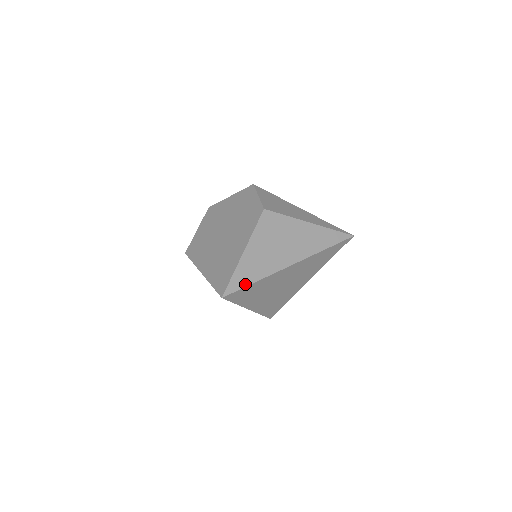
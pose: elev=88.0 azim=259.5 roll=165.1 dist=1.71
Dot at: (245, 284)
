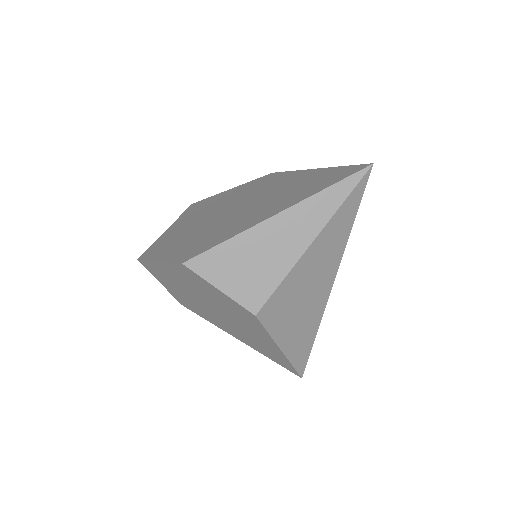
Dot at: (308, 353)
